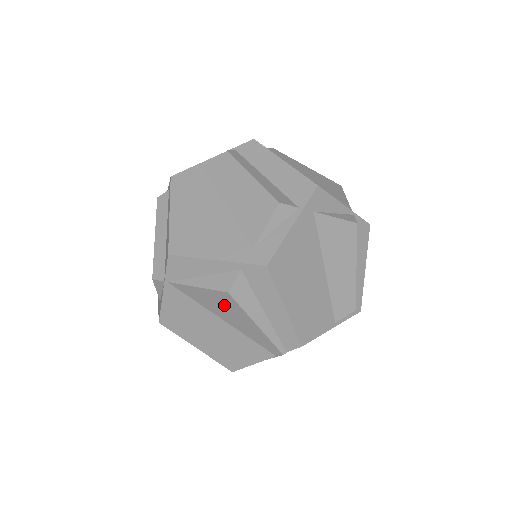
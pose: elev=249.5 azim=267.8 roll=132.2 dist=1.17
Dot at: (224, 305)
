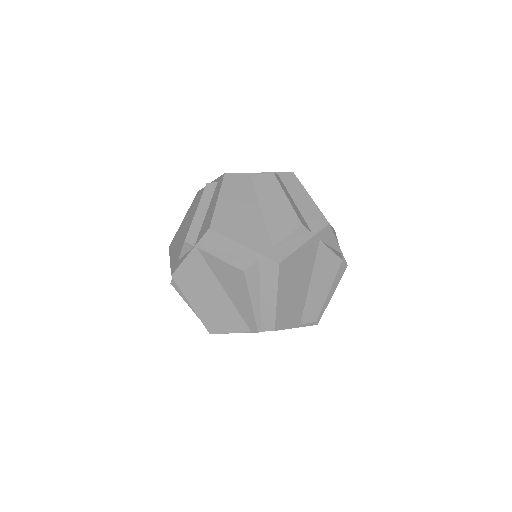
Dot at: (234, 280)
